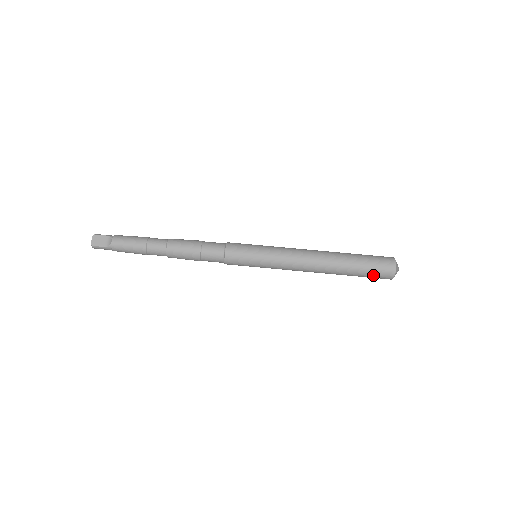
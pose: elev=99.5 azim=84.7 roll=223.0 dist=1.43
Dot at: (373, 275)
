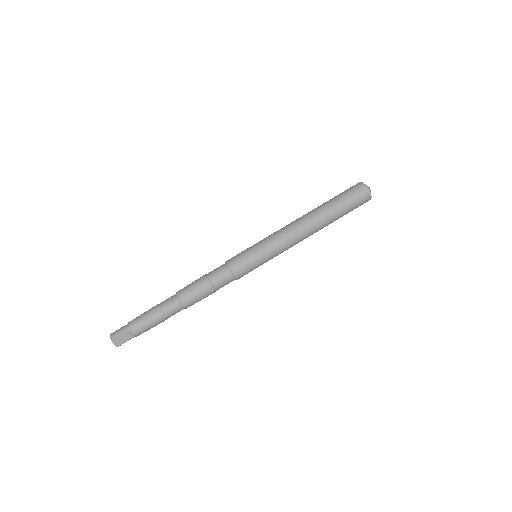
Dot at: occluded
